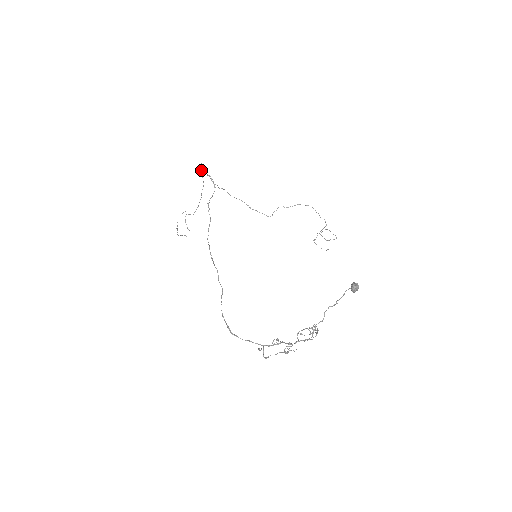
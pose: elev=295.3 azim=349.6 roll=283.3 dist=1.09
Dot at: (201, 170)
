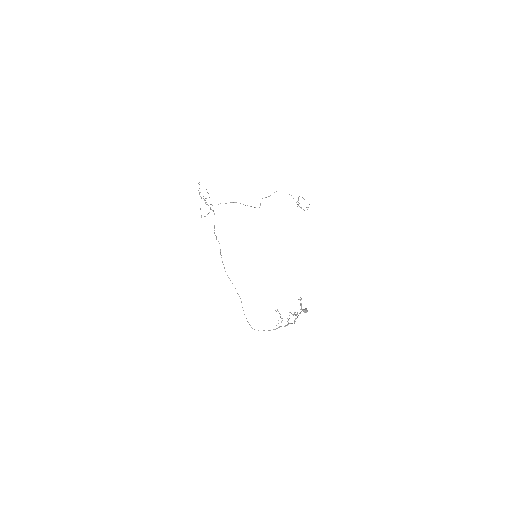
Dot at: occluded
